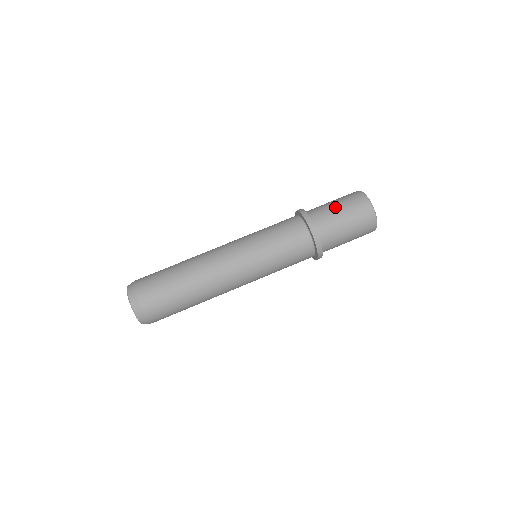
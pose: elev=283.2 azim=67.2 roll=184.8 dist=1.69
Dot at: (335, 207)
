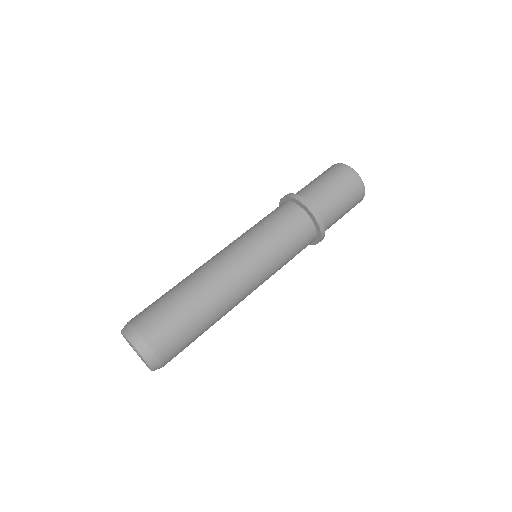
Dot at: (312, 181)
